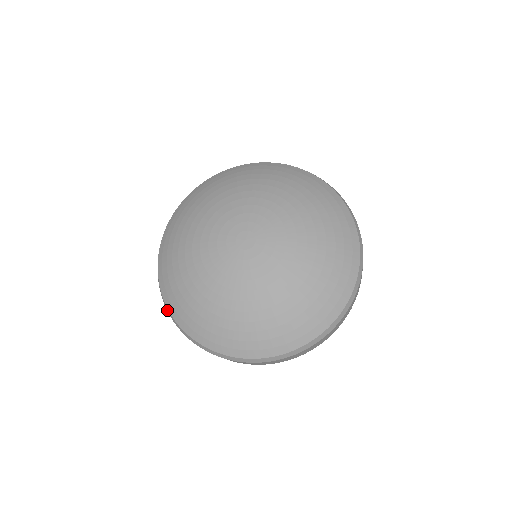
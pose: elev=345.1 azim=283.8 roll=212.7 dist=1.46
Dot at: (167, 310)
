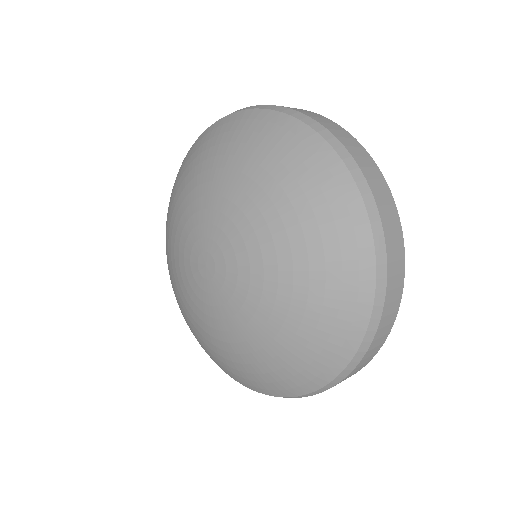
Dot at: occluded
